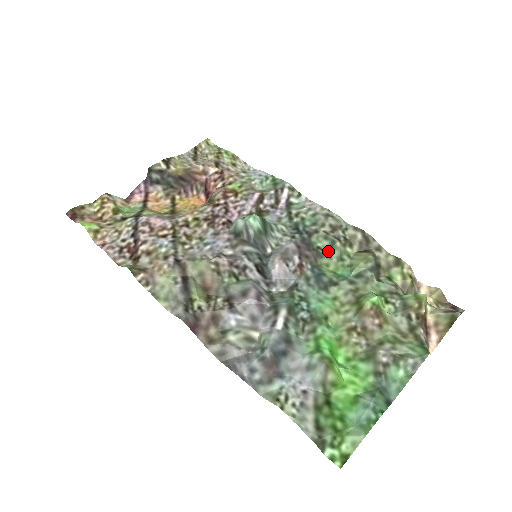
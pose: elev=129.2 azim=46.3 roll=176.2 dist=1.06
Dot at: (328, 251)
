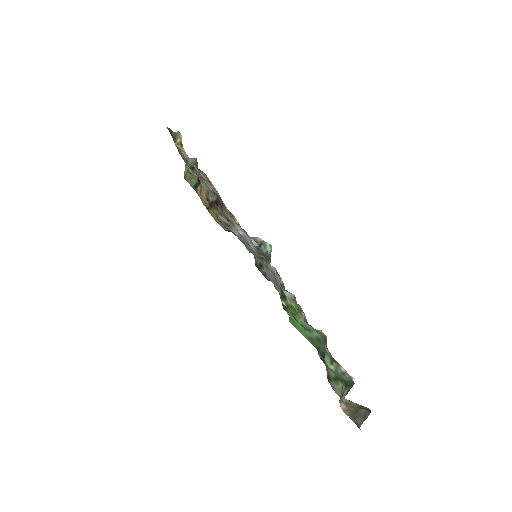
Dot at: occluded
